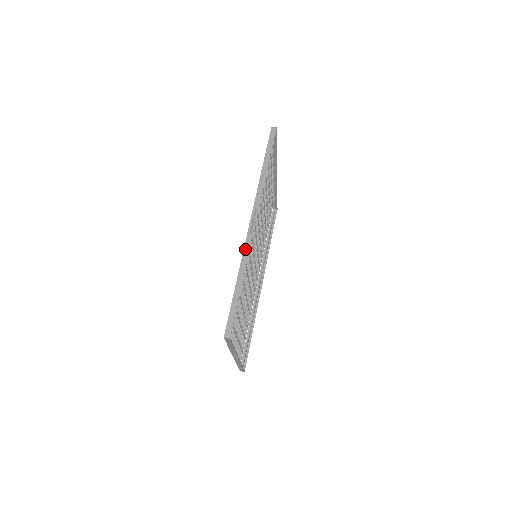
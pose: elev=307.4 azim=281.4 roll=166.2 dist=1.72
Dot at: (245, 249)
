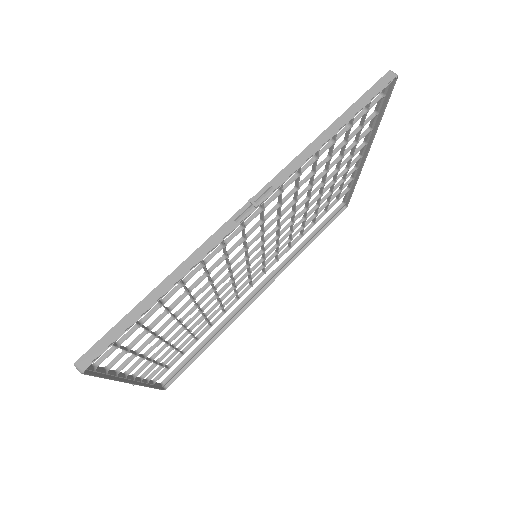
Dot at: (208, 241)
